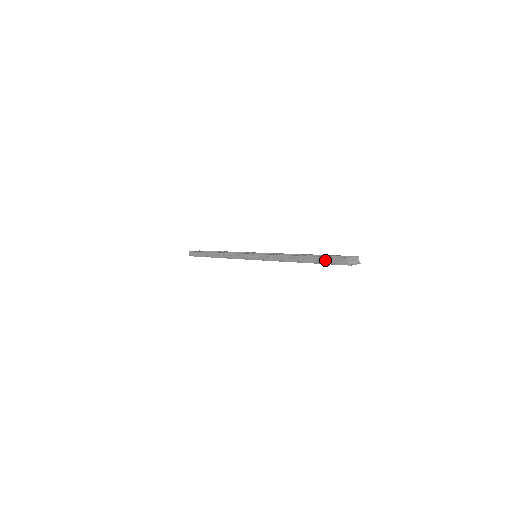
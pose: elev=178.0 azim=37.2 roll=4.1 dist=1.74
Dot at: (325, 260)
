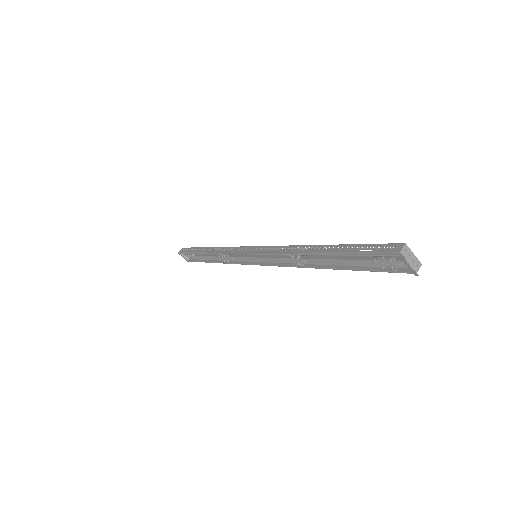
Dot at: (360, 248)
